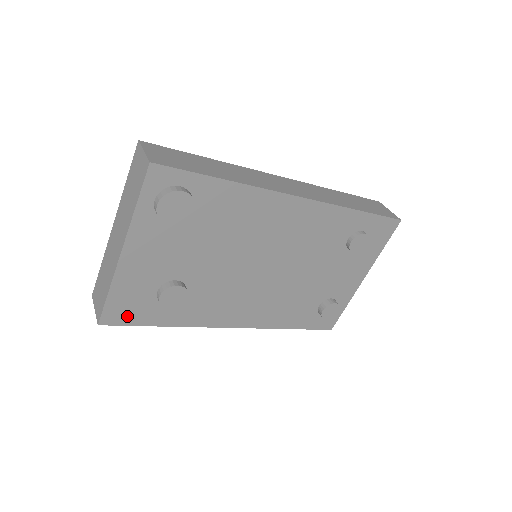
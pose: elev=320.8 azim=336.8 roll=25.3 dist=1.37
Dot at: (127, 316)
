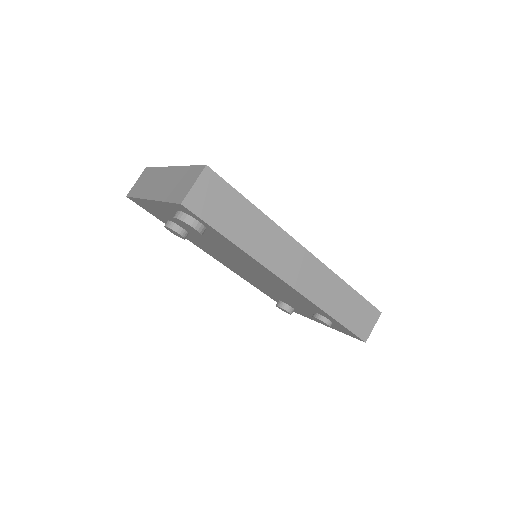
Dot at: (146, 208)
